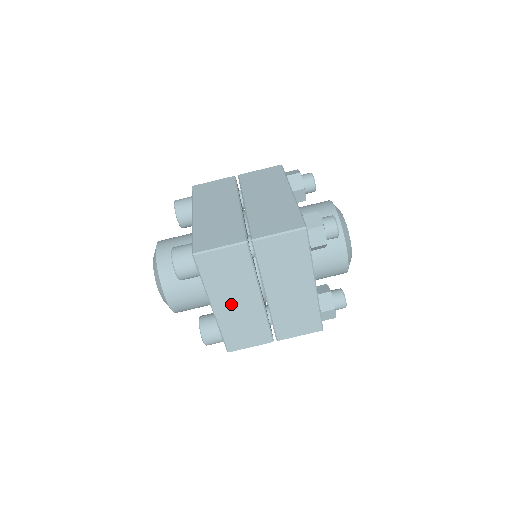
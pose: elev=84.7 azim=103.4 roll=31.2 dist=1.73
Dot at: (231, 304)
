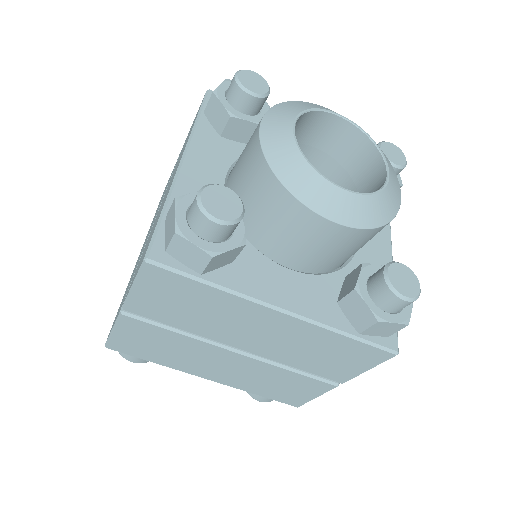
Dot at: occluded
